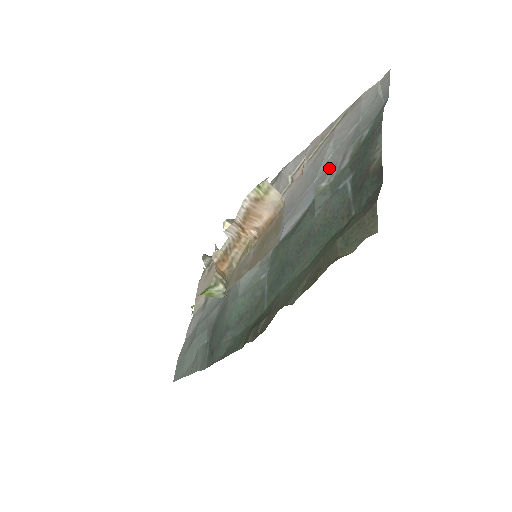
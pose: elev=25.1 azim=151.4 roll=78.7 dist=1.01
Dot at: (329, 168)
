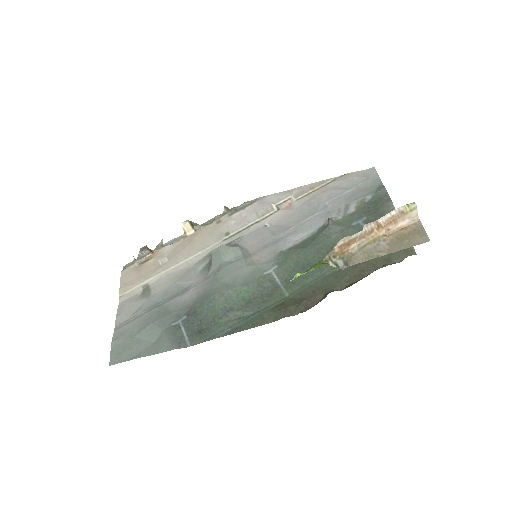
Dot at: (331, 210)
